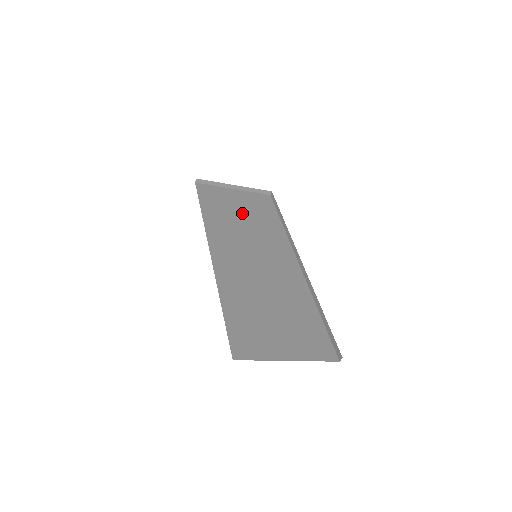
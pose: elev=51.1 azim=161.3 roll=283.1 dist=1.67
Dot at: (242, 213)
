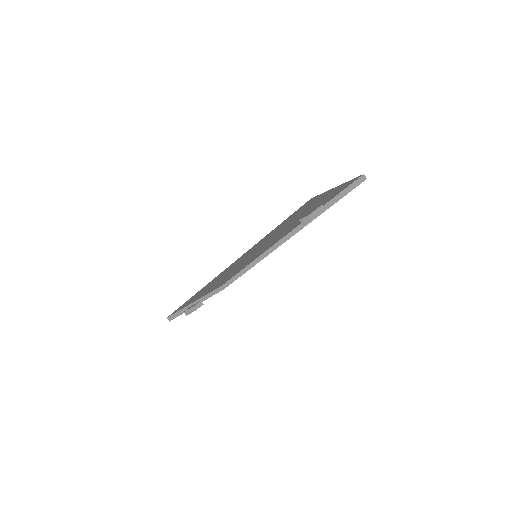
Dot at: occluded
